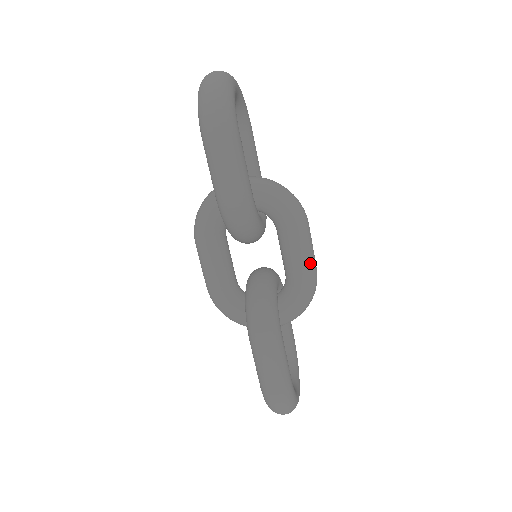
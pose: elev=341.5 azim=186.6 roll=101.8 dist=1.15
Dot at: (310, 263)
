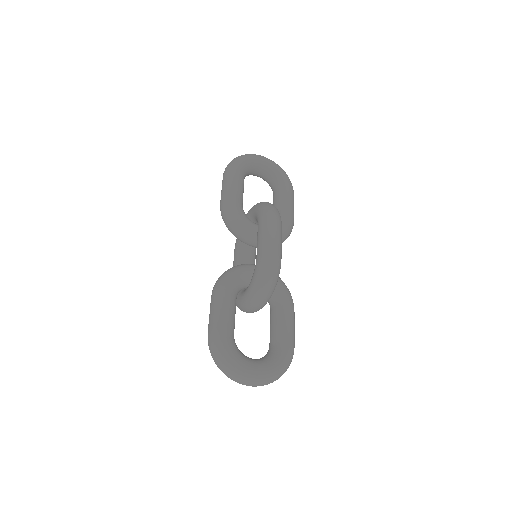
Dot at: (265, 244)
